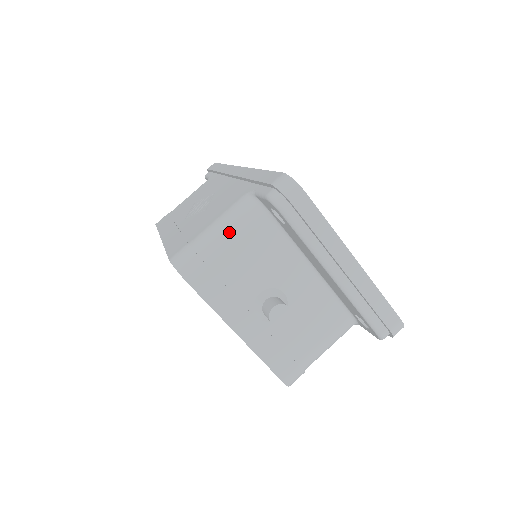
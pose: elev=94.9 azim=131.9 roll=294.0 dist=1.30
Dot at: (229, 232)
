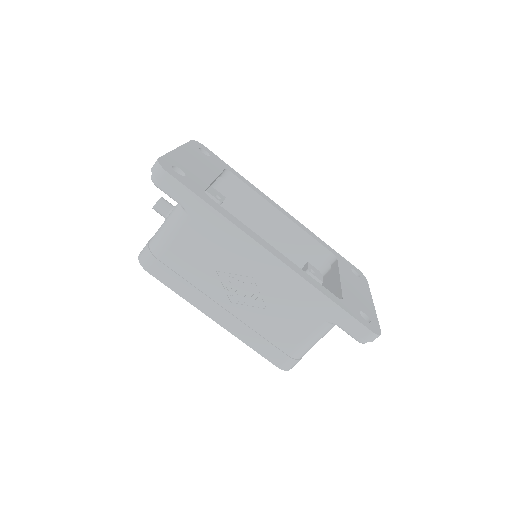
Dot at: occluded
